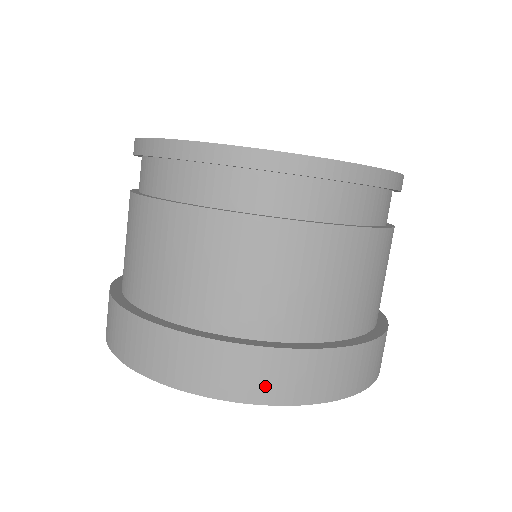
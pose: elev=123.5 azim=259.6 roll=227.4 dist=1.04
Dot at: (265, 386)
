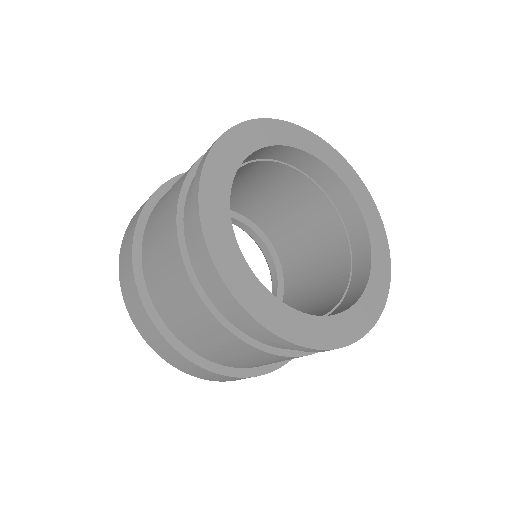
Dot at: (183, 367)
